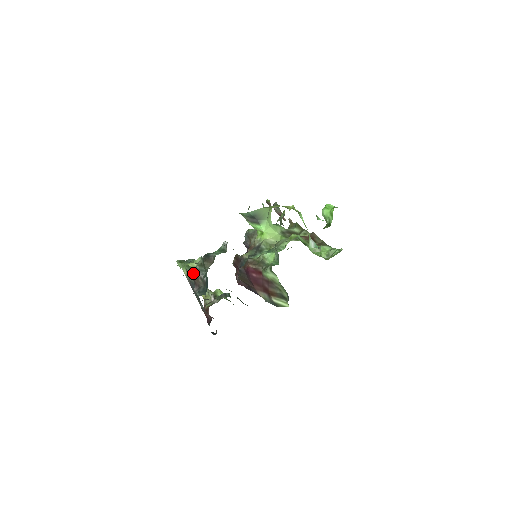
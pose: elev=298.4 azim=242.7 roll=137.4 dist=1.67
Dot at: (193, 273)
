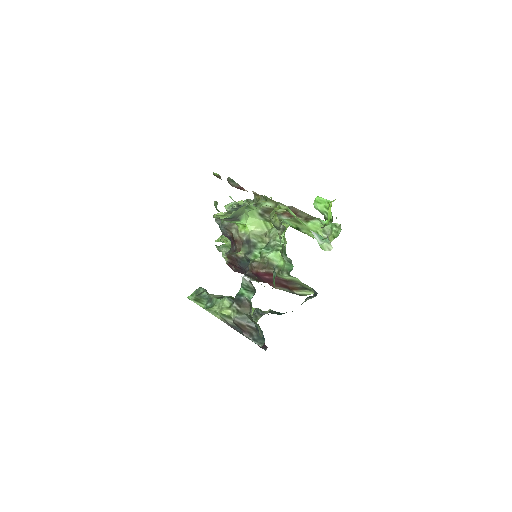
Dot at: (236, 323)
